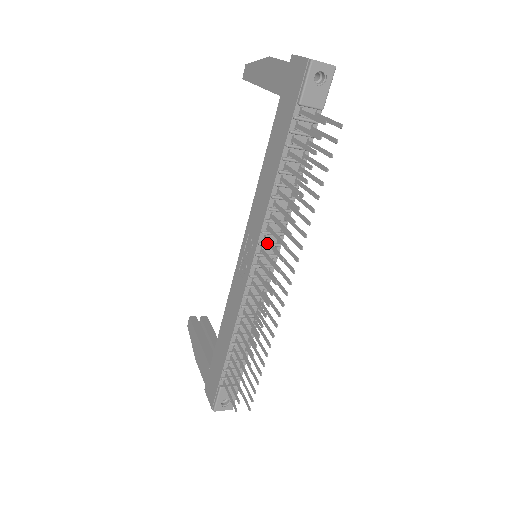
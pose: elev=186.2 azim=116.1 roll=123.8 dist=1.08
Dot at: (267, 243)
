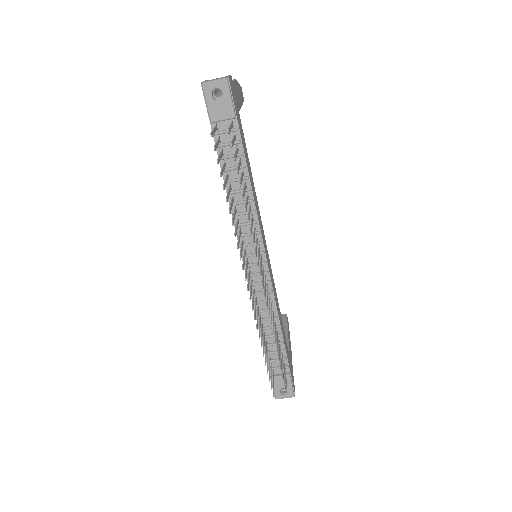
Dot at: (242, 245)
